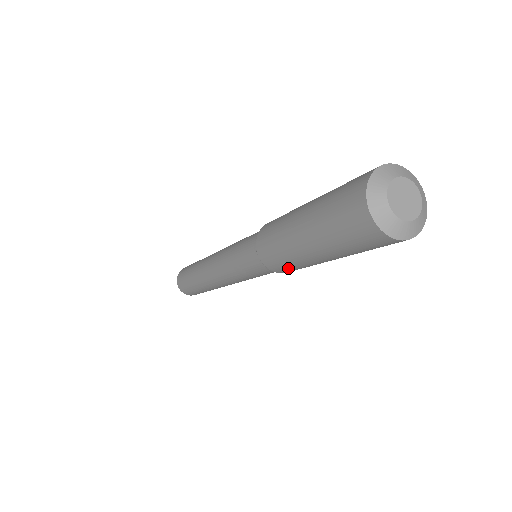
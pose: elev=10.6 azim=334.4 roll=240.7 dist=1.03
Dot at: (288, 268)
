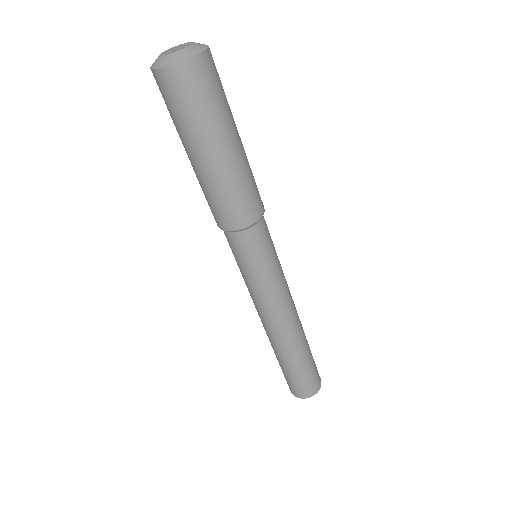
Dot at: (220, 209)
